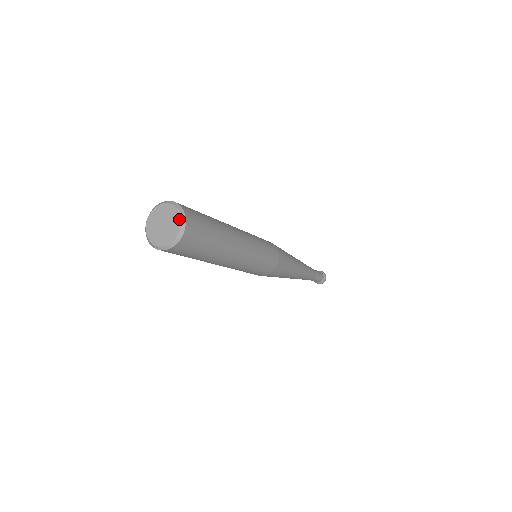
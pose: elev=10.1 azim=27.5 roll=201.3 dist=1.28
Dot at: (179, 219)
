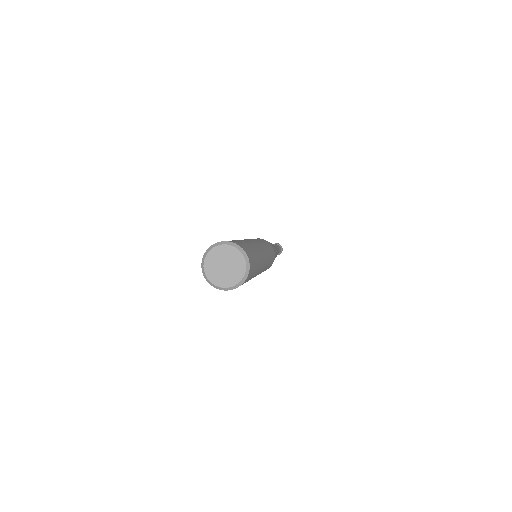
Dot at: (243, 272)
